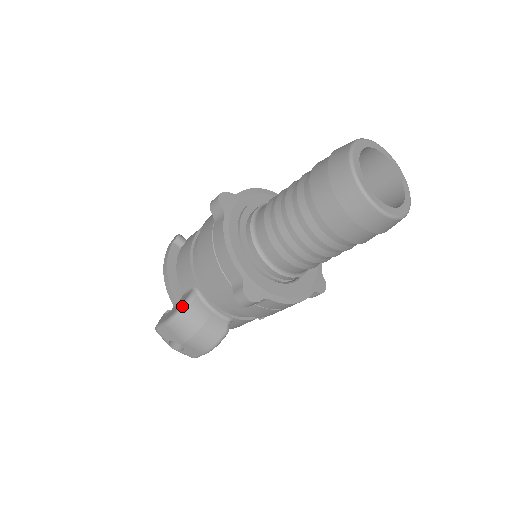
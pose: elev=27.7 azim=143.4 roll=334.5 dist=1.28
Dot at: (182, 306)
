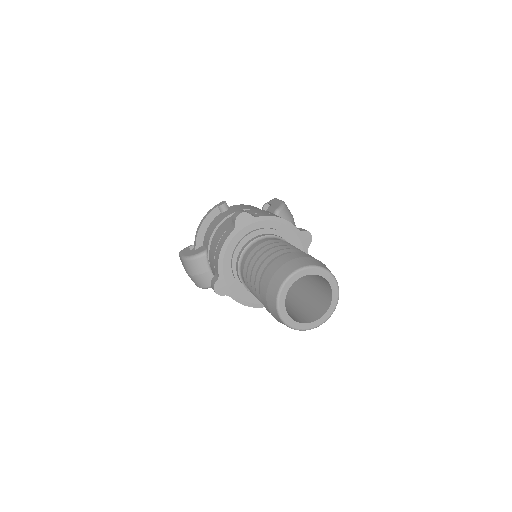
Dot at: (193, 256)
